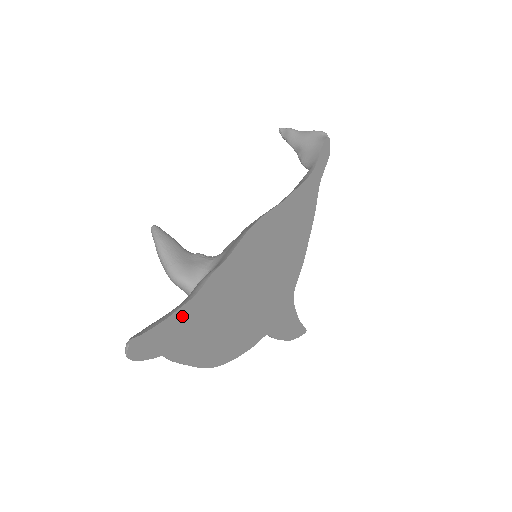
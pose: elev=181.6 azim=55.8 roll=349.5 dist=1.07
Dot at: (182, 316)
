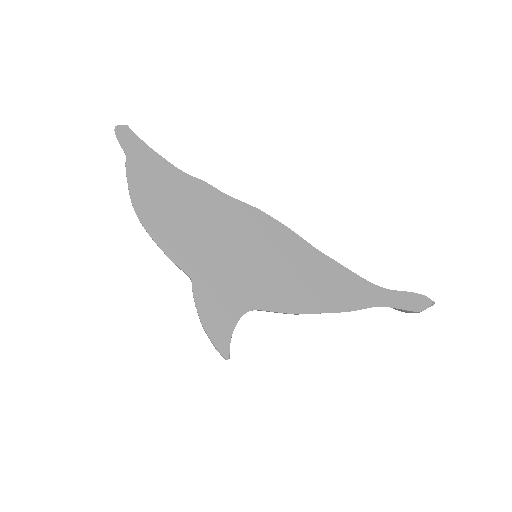
Dot at: (160, 163)
